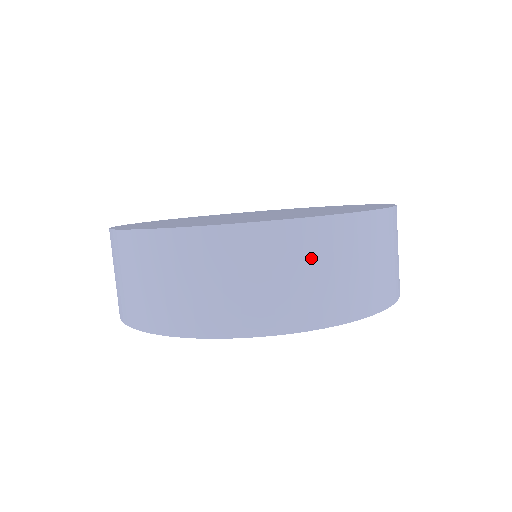
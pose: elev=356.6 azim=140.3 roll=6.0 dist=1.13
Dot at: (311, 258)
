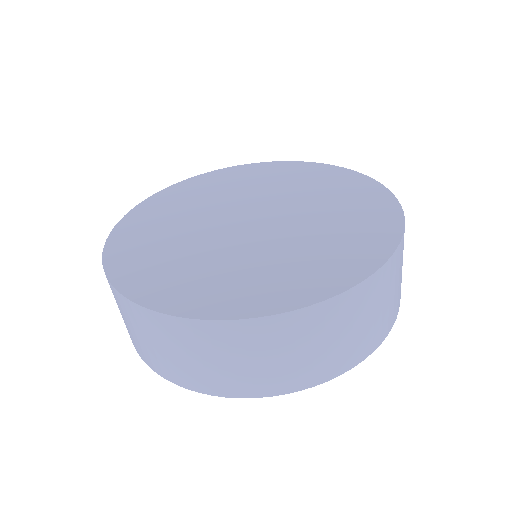
Dot at: (397, 275)
